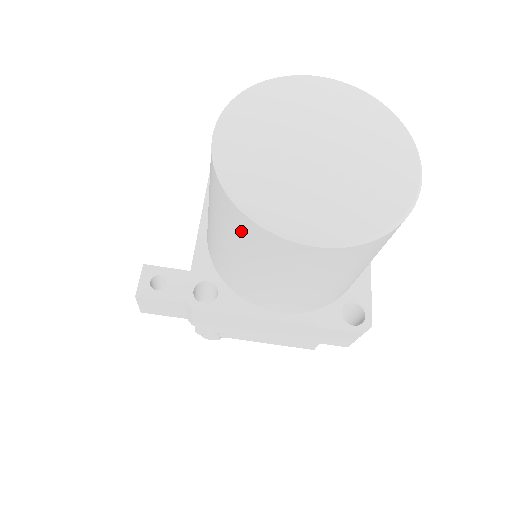
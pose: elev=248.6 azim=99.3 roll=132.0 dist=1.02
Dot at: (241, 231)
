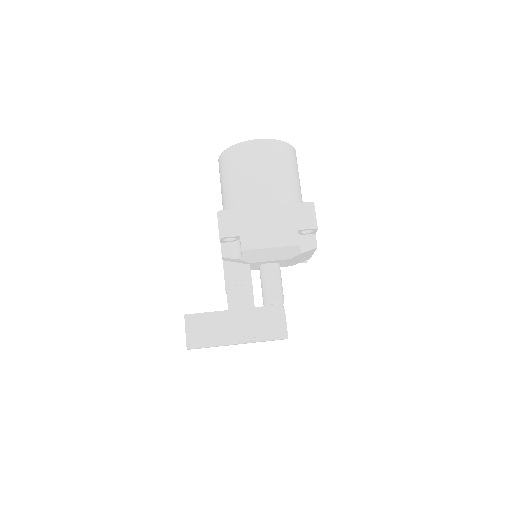
Dot at: (234, 157)
